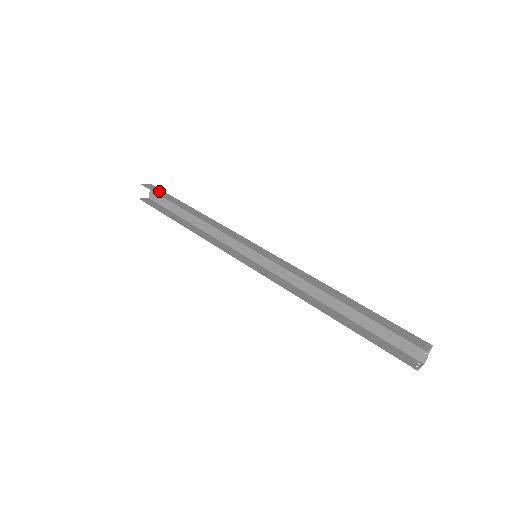
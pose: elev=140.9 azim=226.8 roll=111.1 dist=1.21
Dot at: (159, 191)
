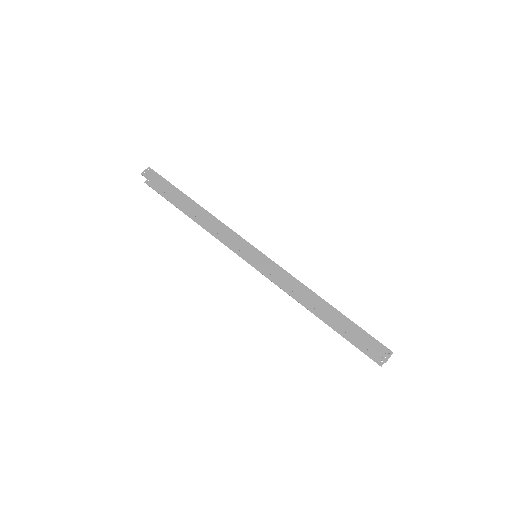
Dot at: (159, 180)
